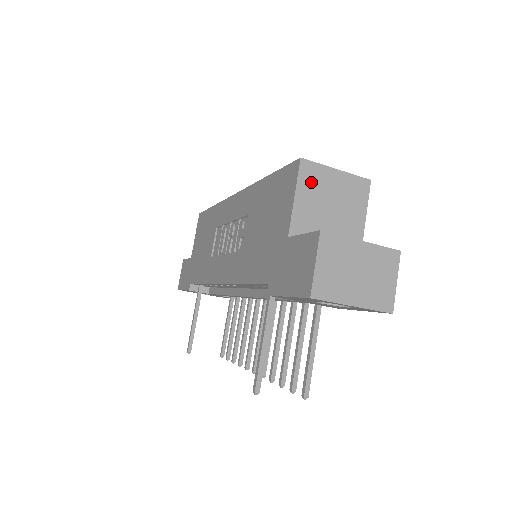
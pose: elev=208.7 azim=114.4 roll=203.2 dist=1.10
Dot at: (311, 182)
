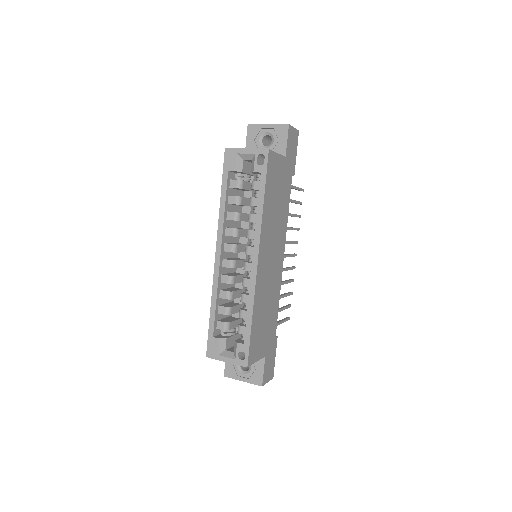
Dot at: occluded
